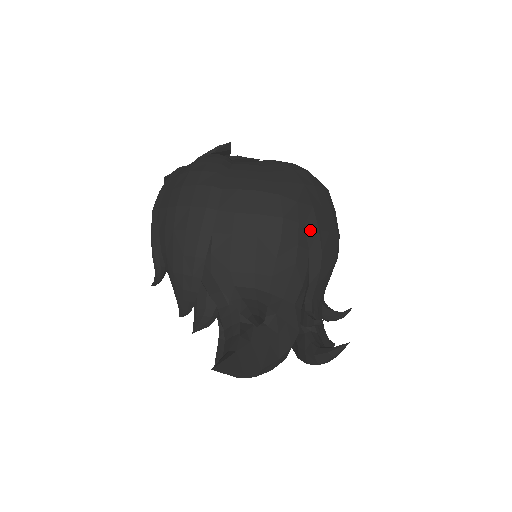
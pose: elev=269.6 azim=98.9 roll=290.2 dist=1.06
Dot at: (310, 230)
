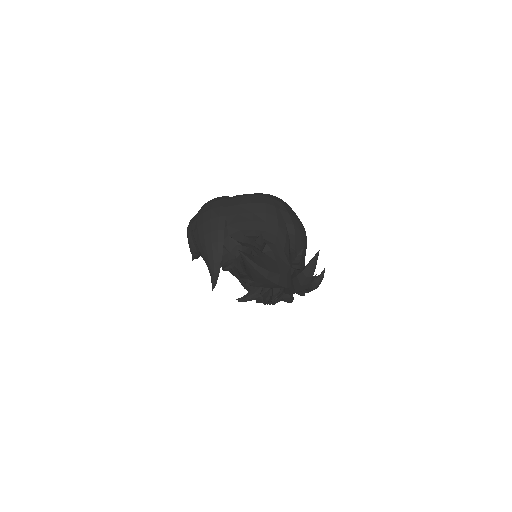
Dot at: (283, 212)
